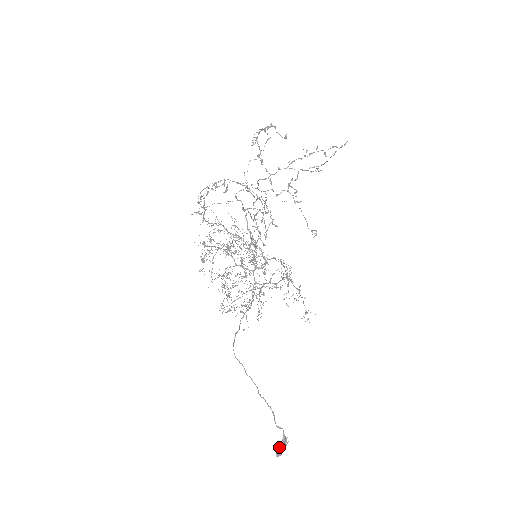
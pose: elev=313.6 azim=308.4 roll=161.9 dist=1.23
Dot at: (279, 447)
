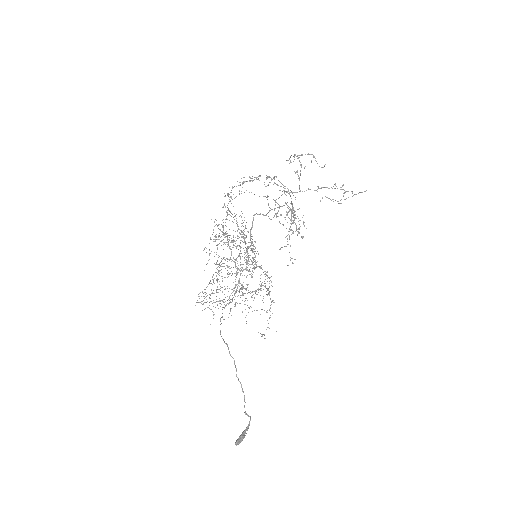
Dot at: (242, 434)
